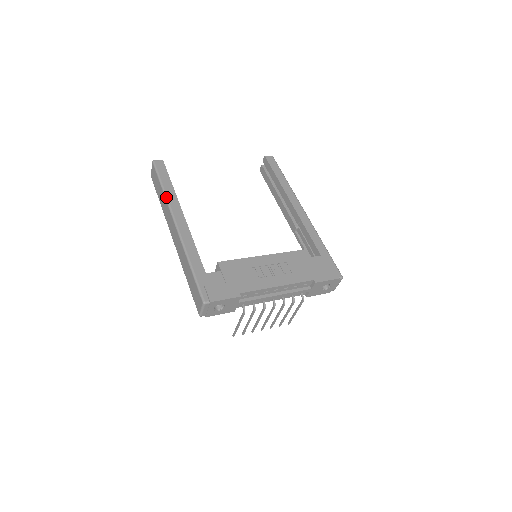
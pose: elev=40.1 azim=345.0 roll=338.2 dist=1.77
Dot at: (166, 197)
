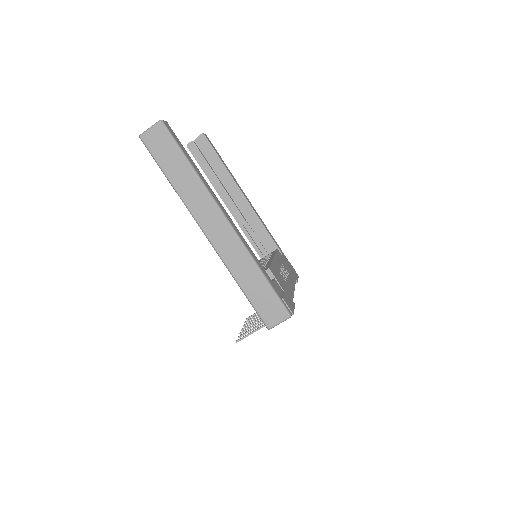
Dot at: (203, 181)
